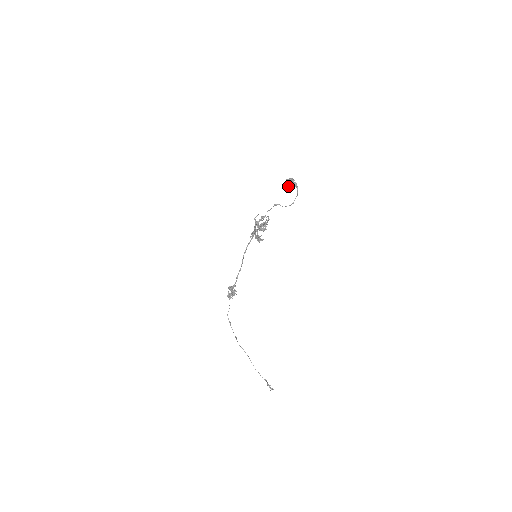
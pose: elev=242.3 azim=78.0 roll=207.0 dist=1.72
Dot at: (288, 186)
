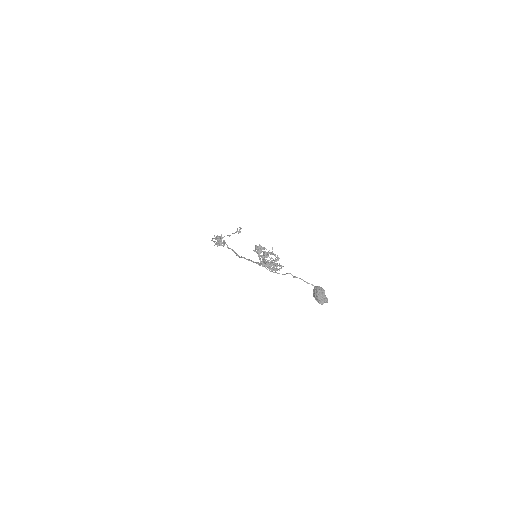
Dot at: occluded
